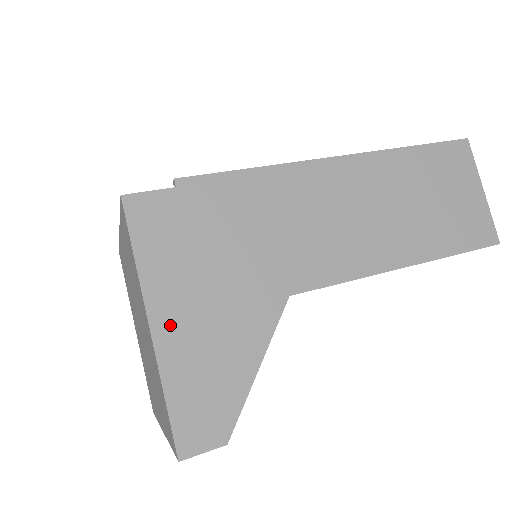
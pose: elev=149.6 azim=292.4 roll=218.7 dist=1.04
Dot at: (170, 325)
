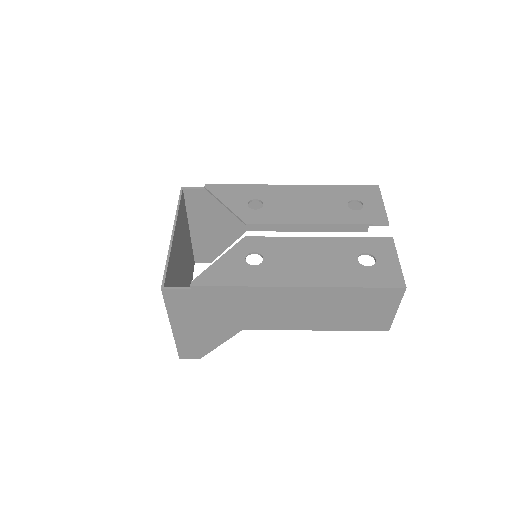
Dot at: (181, 329)
